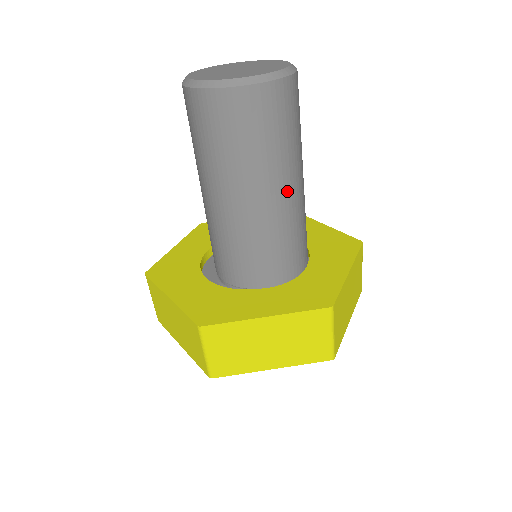
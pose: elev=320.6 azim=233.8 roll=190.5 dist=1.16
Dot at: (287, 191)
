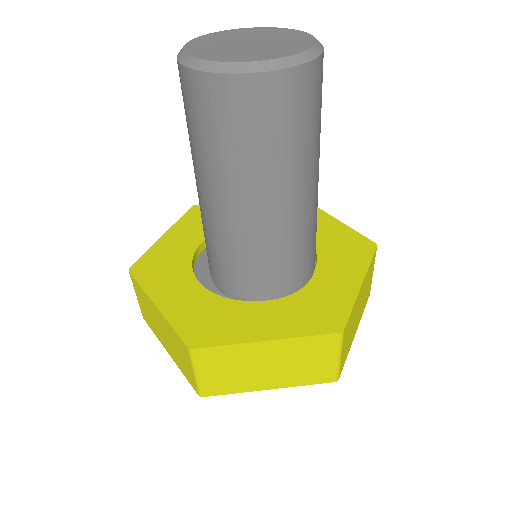
Dot at: (300, 197)
